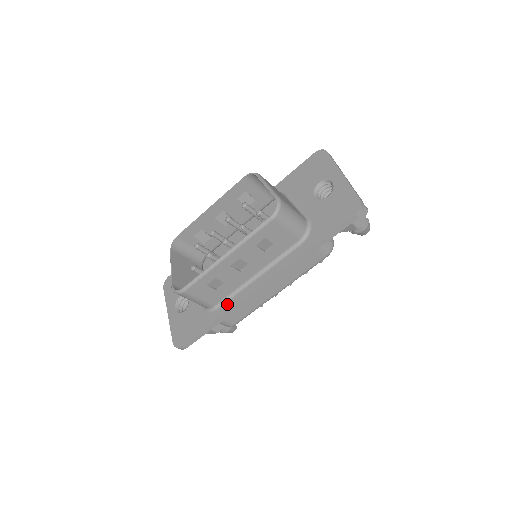
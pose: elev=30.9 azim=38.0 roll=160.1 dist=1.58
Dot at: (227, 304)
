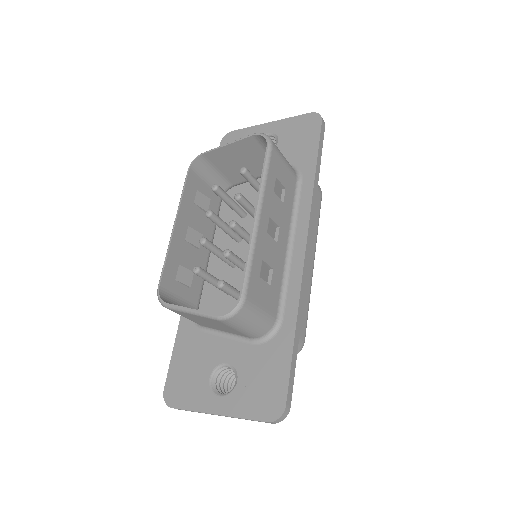
Dot at: (288, 301)
